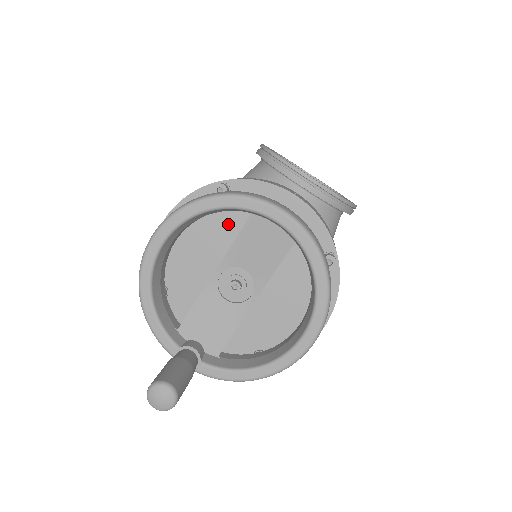
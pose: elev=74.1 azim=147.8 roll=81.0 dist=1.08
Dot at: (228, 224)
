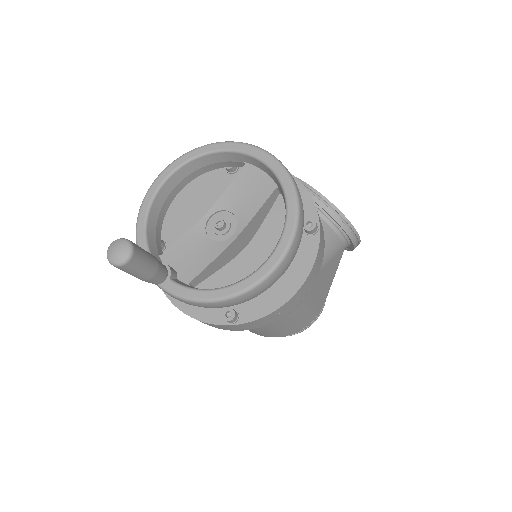
Dot at: occluded
